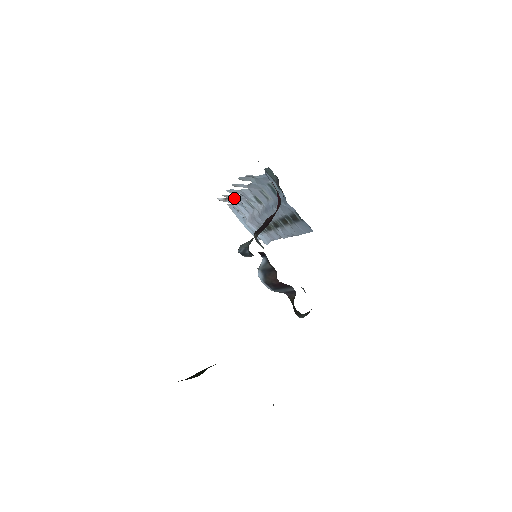
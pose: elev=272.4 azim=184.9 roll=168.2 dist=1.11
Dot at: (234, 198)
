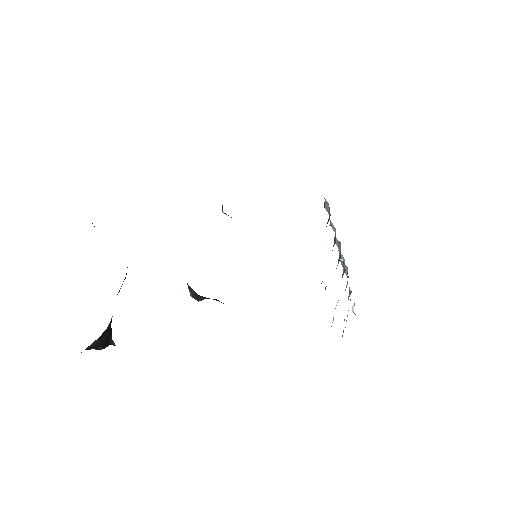
Dot at: occluded
